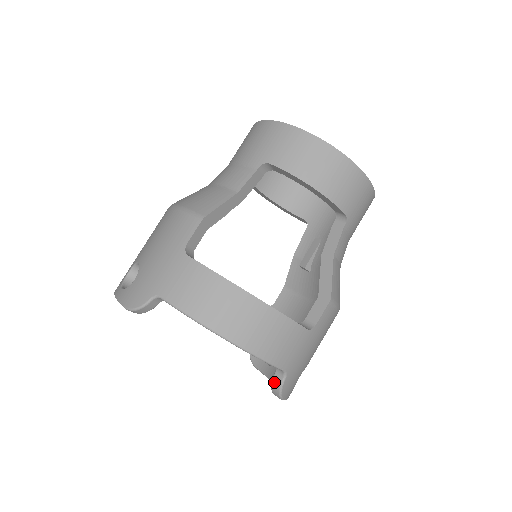
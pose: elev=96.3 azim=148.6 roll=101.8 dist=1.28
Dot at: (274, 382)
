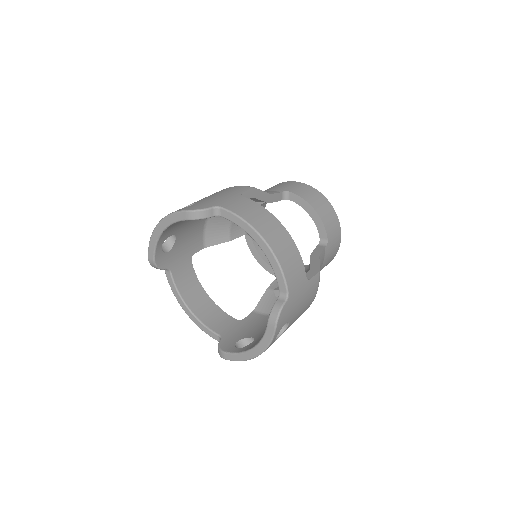
Dot at: (276, 305)
